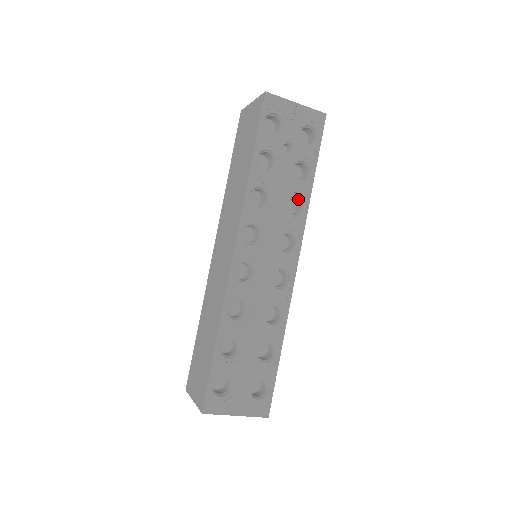
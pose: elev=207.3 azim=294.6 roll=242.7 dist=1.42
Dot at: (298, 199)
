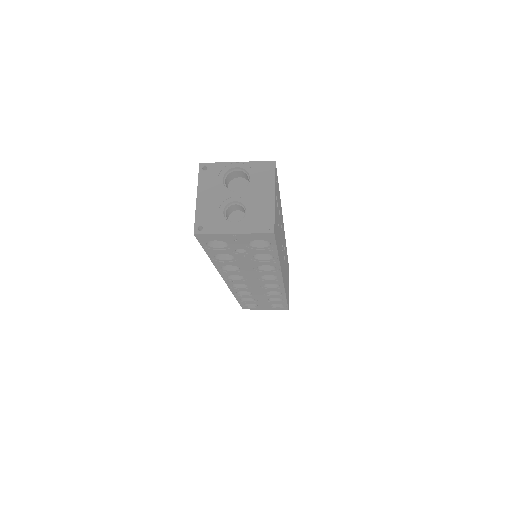
Dot at: occluded
